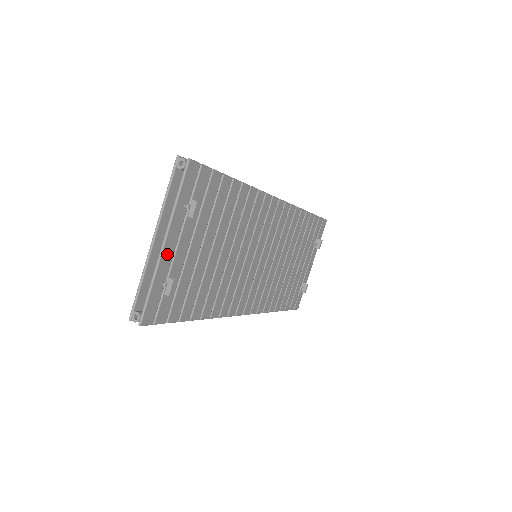
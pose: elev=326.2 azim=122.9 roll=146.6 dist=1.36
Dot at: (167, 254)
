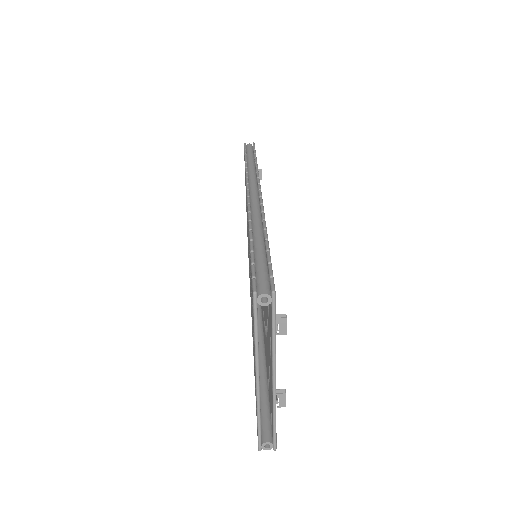
Dot at: occluded
